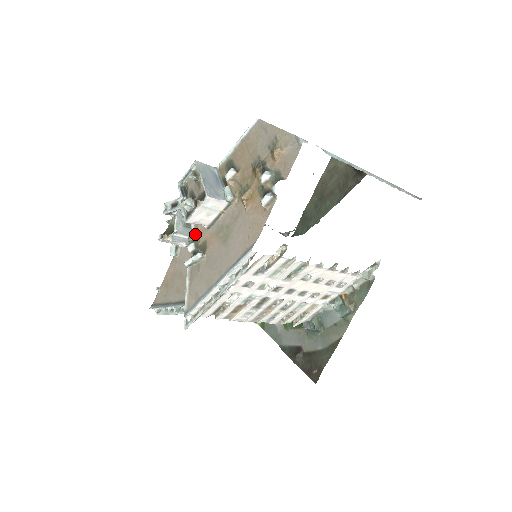
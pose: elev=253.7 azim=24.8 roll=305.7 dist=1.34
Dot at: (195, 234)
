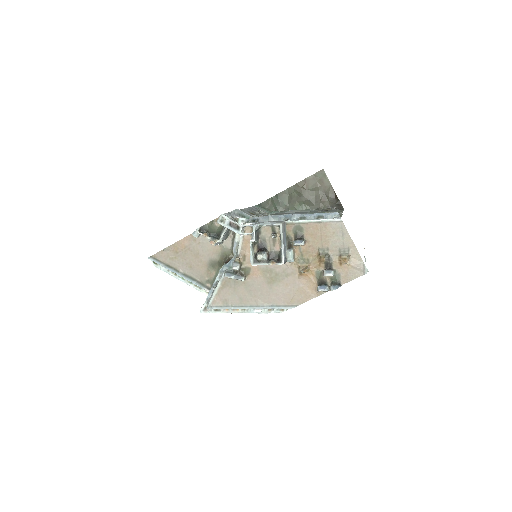
Dot at: (240, 255)
